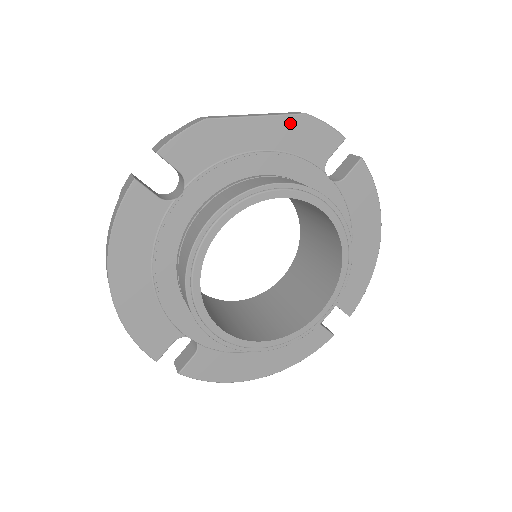
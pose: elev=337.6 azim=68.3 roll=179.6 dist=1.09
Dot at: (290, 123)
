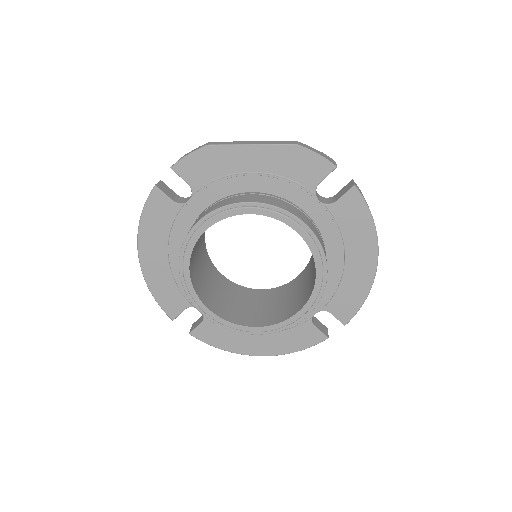
Dot at: (280, 151)
